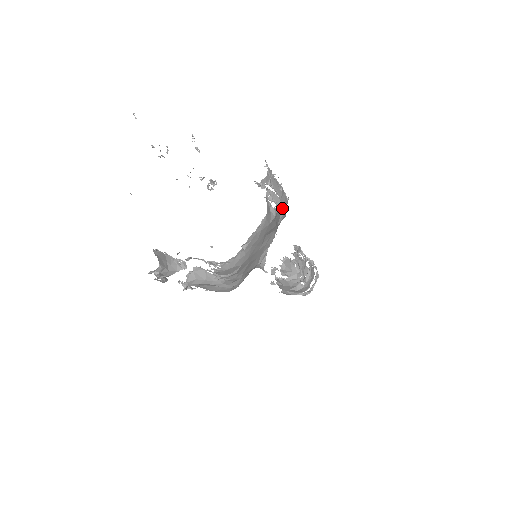
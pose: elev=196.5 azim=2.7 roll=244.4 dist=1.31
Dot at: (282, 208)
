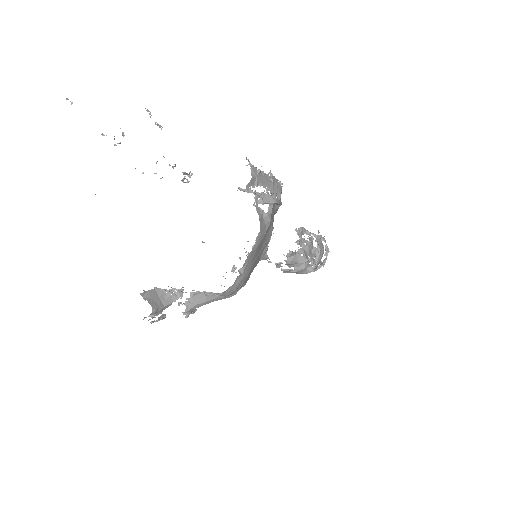
Dot at: (276, 203)
